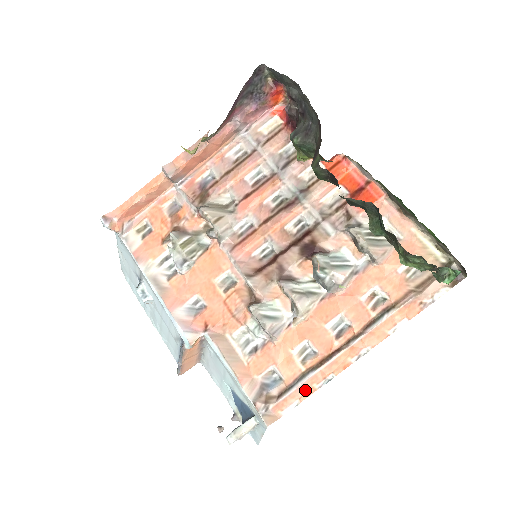
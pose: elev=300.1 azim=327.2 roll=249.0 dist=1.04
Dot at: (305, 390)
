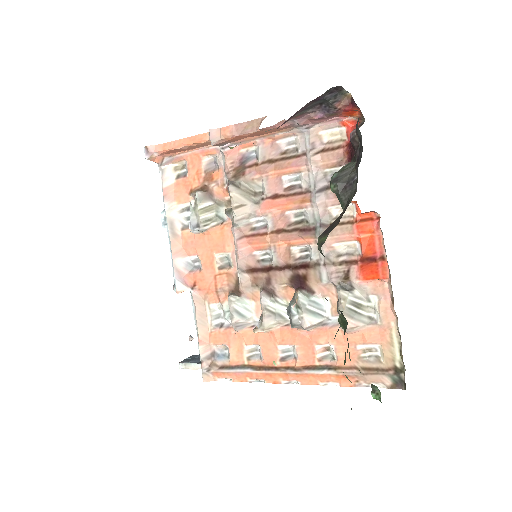
Dot at: (240, 377)
